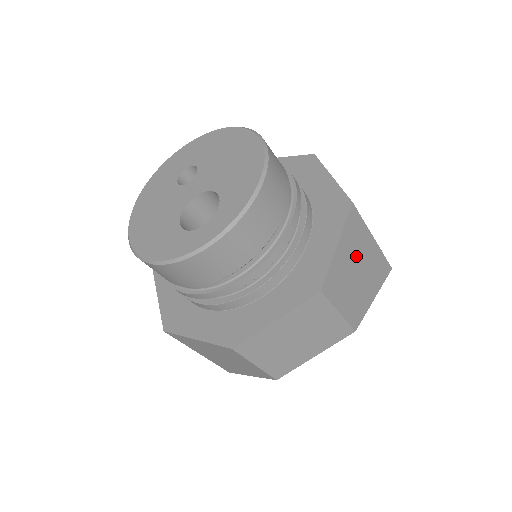
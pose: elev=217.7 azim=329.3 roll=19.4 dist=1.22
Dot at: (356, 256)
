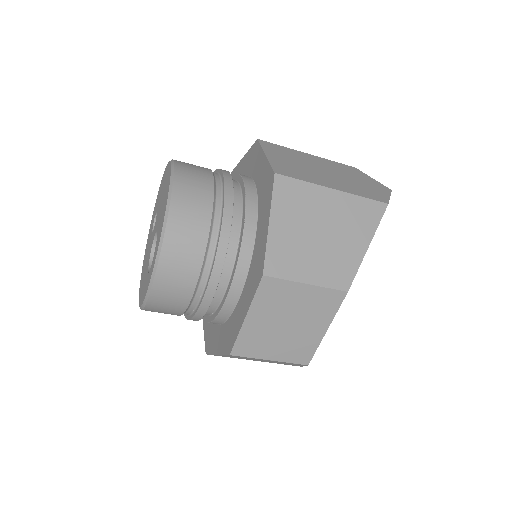
Dot at: (309, 220)
